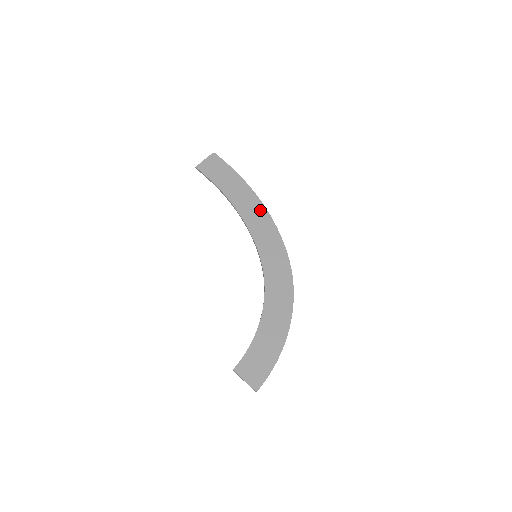
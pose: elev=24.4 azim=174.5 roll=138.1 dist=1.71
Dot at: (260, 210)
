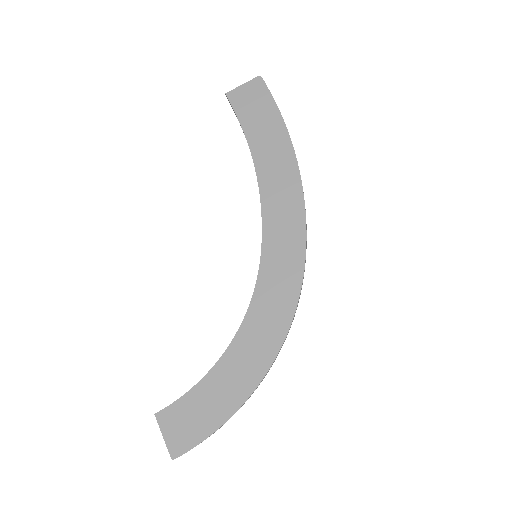
Dot at: (292, 184)
